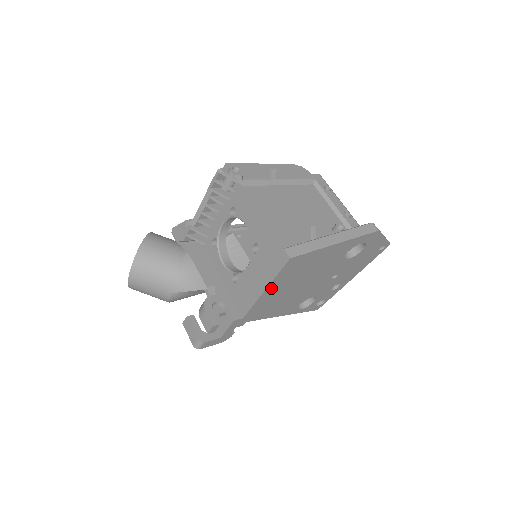
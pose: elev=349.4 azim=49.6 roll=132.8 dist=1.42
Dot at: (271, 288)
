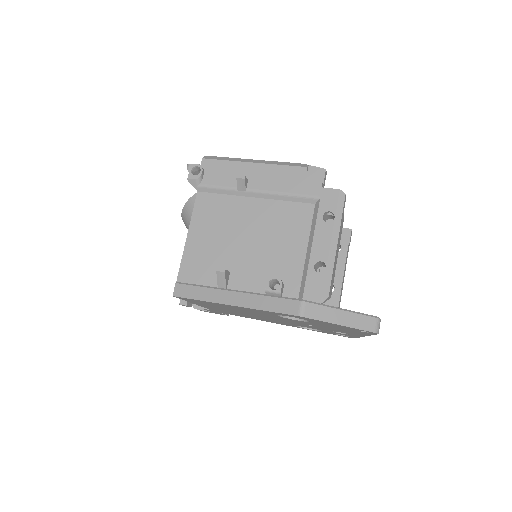
Dot at: (202, 305)
